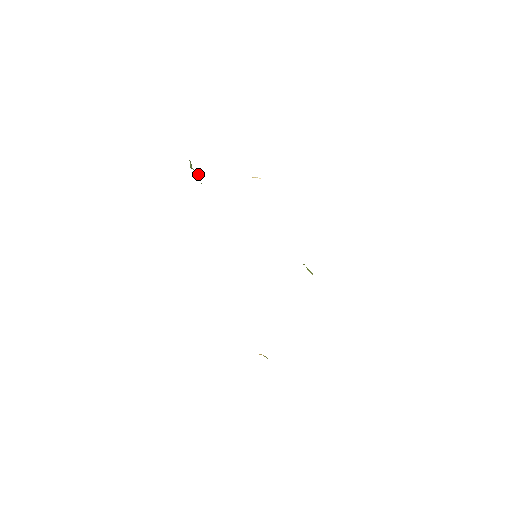
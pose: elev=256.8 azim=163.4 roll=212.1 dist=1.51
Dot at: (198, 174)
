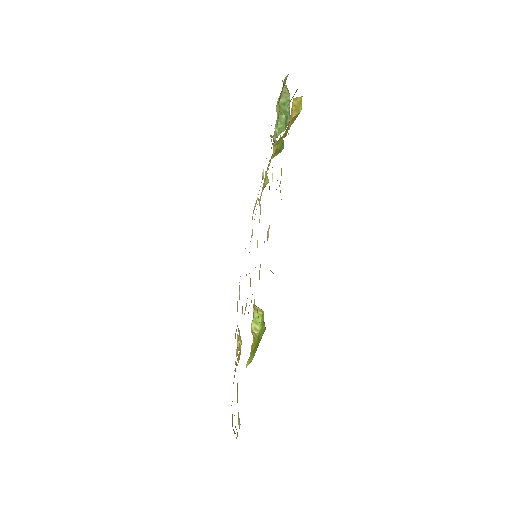
Dot at: (284, 117)
